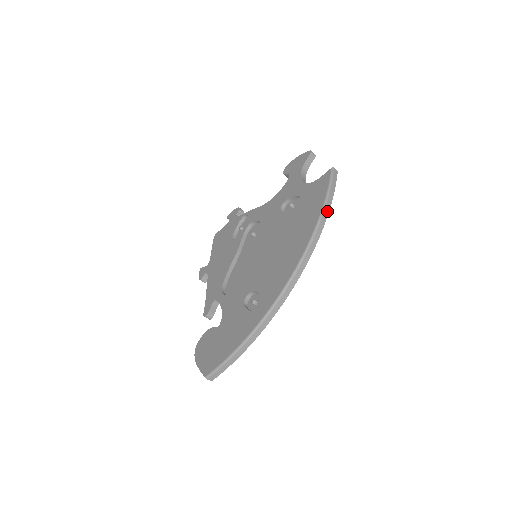
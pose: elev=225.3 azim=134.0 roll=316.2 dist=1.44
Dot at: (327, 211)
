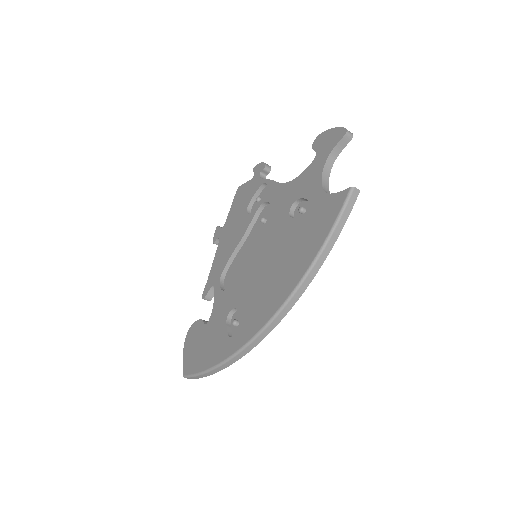
Dot at: (325, 254)
